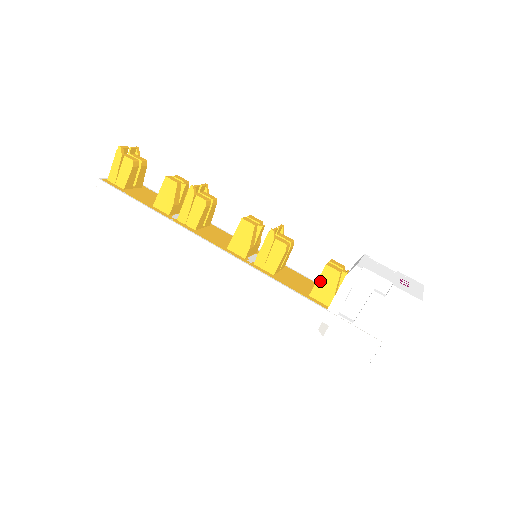
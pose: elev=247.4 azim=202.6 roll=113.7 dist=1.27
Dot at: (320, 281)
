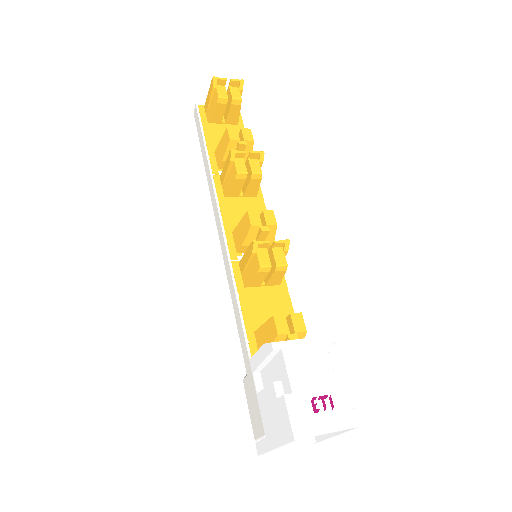
Dot at: (264, 327)
